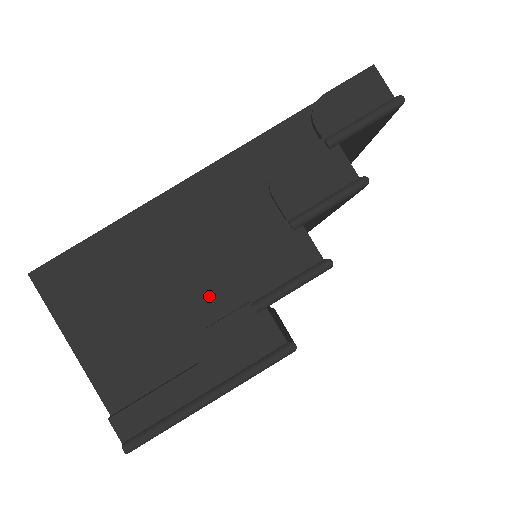
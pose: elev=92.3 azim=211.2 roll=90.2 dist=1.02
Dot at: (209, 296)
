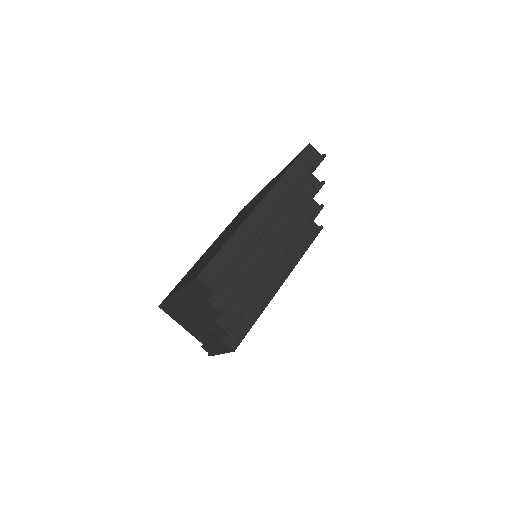
Dot at: (204, 327)
